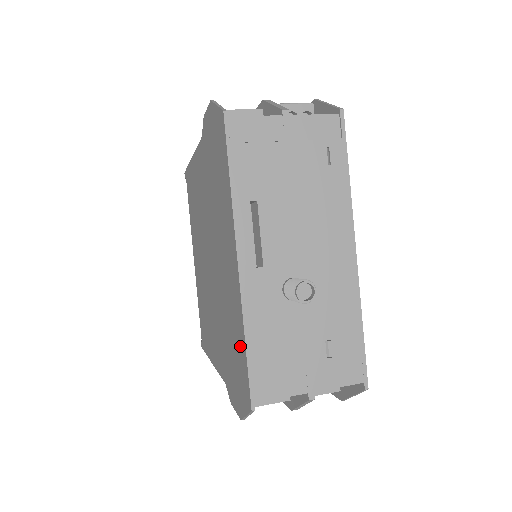
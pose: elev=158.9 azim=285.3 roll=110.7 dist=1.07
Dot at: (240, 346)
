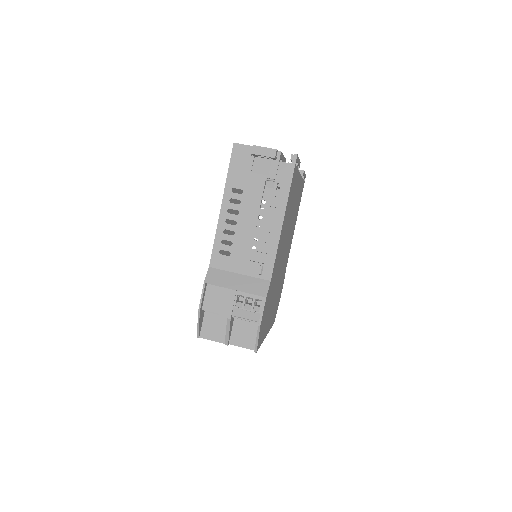
Dot at: occluded
